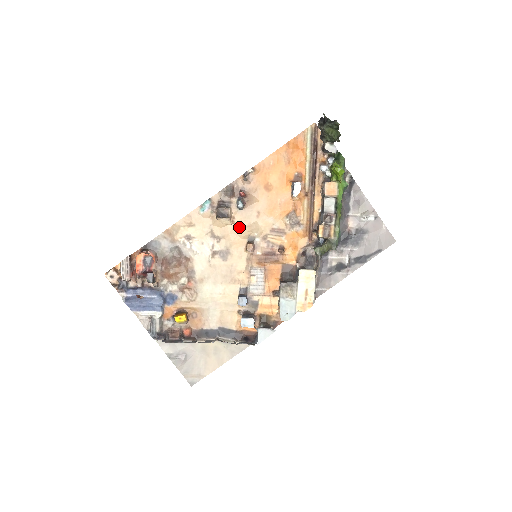
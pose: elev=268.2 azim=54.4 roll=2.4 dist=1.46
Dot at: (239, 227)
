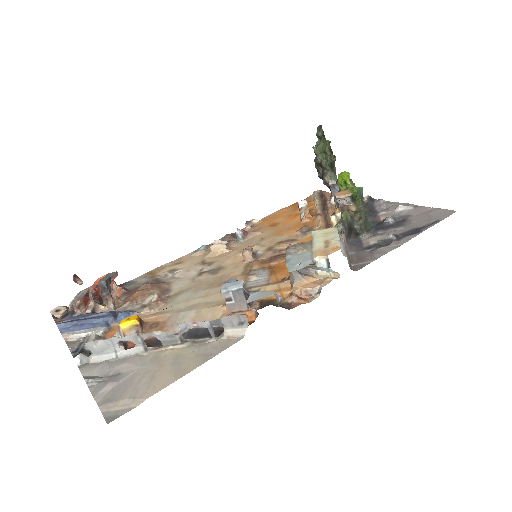
Dot at: (237, 250)
